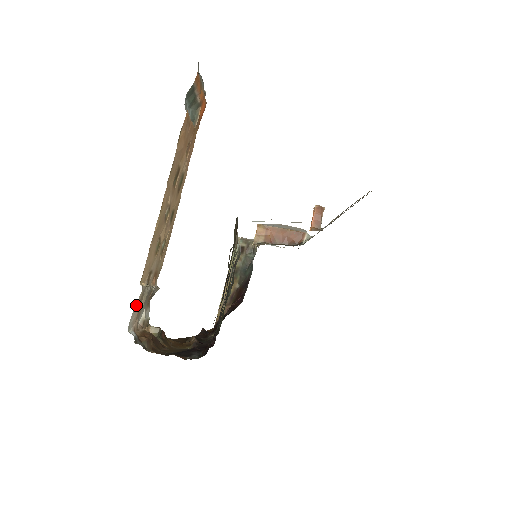
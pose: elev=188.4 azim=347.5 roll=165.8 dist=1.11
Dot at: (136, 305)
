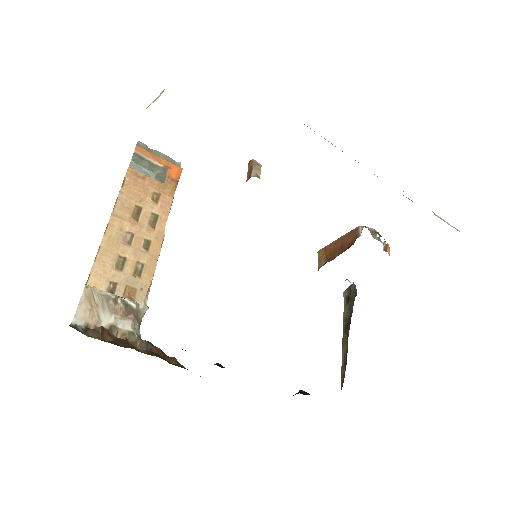
Dot at: (82, 301)
